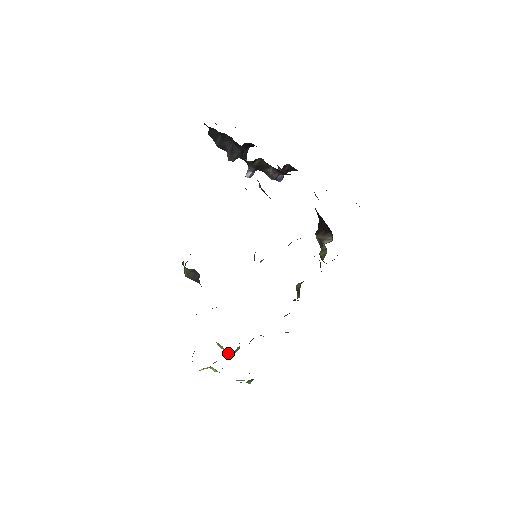
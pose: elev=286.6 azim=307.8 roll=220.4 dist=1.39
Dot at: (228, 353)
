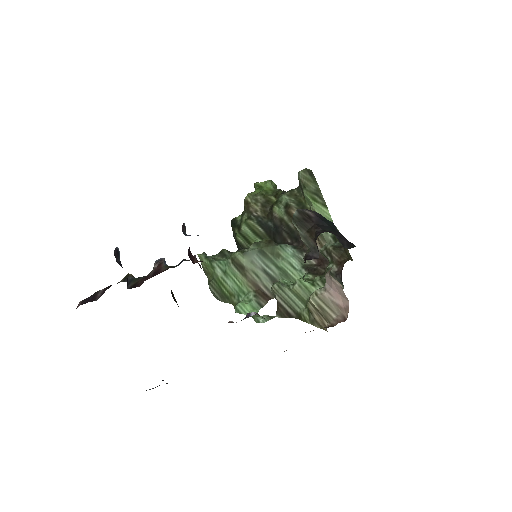
Dot at: occluded
